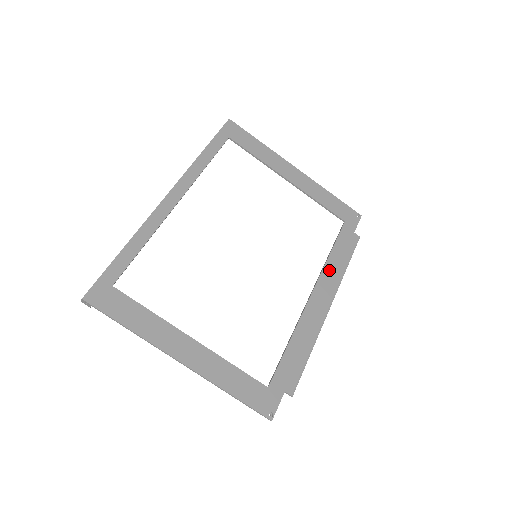
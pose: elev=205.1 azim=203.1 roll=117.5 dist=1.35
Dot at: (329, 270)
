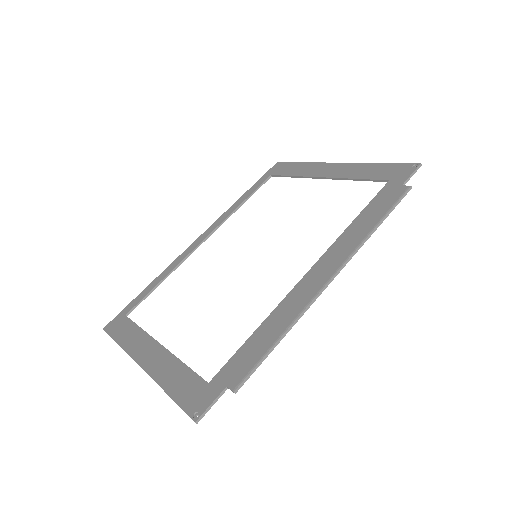
Dot at: (345, 238)
